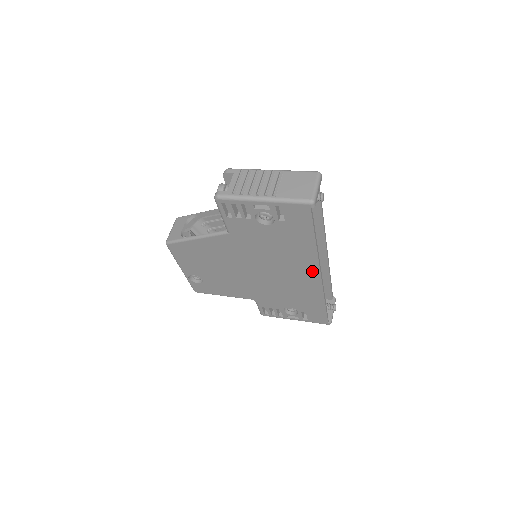
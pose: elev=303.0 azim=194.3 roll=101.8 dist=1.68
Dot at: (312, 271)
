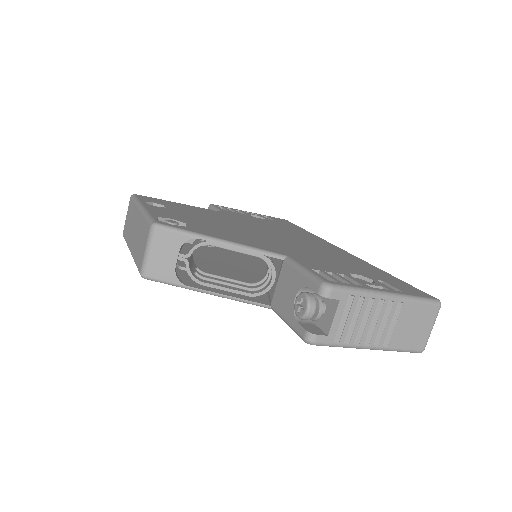
Dot at: occluded
